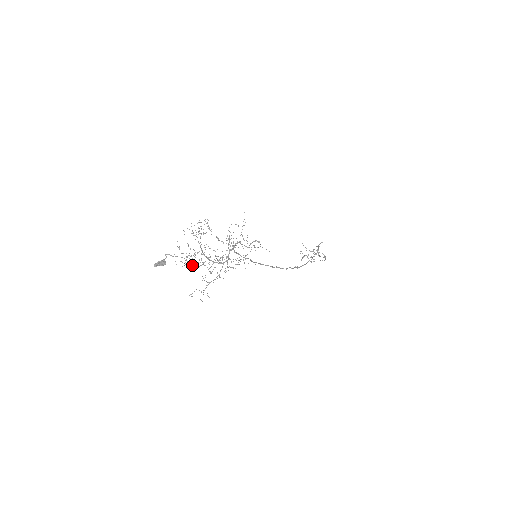
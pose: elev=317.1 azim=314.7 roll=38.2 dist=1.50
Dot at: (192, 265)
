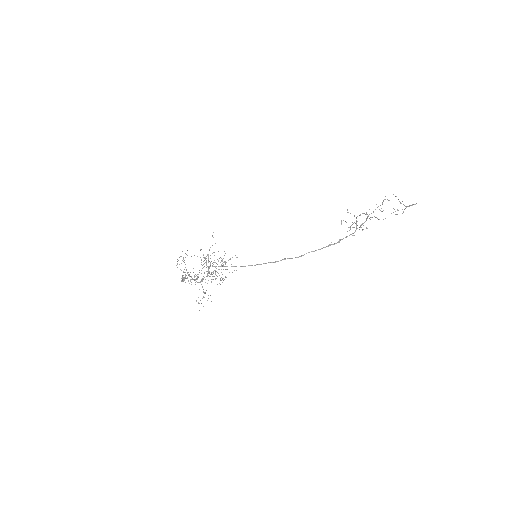
Dot at: (197, 279)
